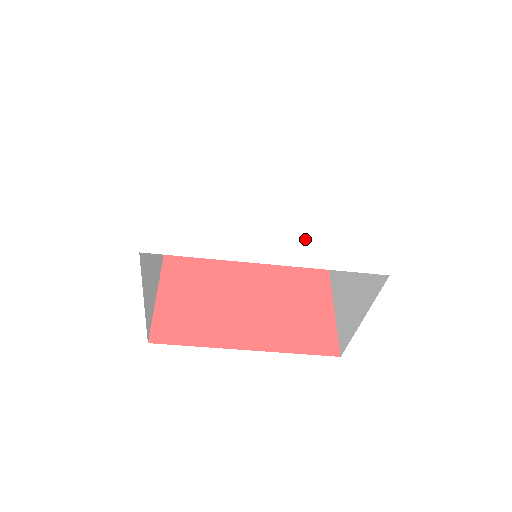
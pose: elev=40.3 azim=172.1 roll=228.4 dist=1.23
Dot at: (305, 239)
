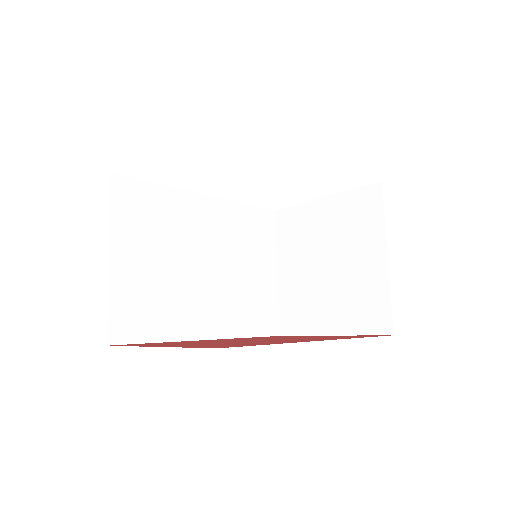
Dot at: occluded
